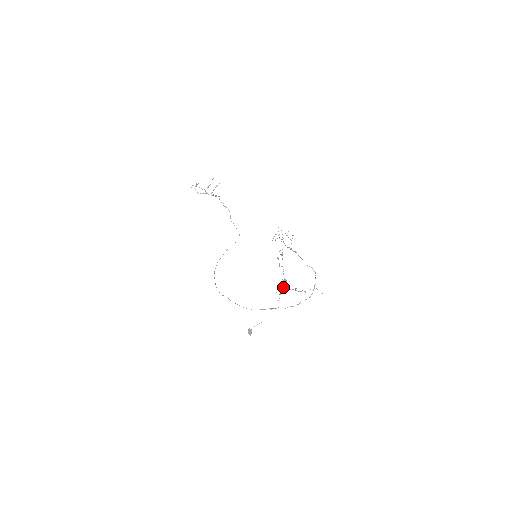
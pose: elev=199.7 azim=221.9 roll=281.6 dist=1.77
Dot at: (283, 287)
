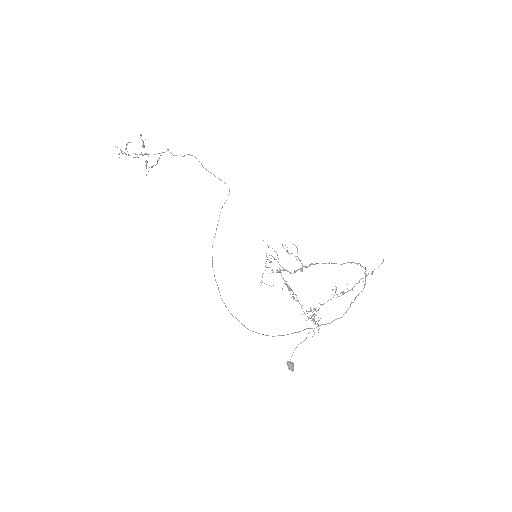
Dot at: occluded
